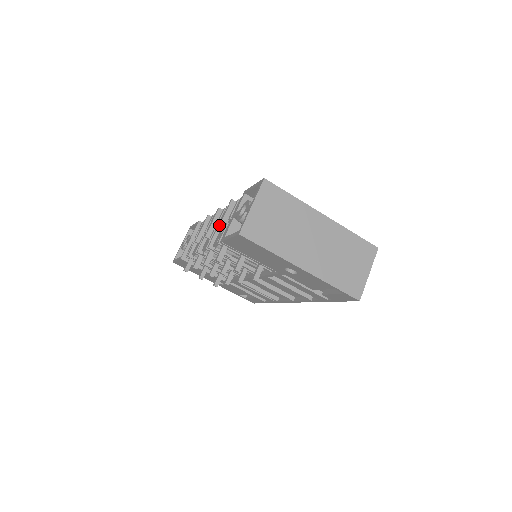
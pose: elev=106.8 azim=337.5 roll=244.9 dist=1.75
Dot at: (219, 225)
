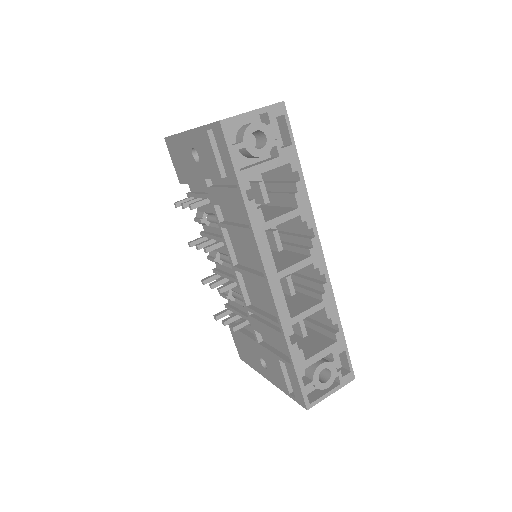
Dot at: occluded
